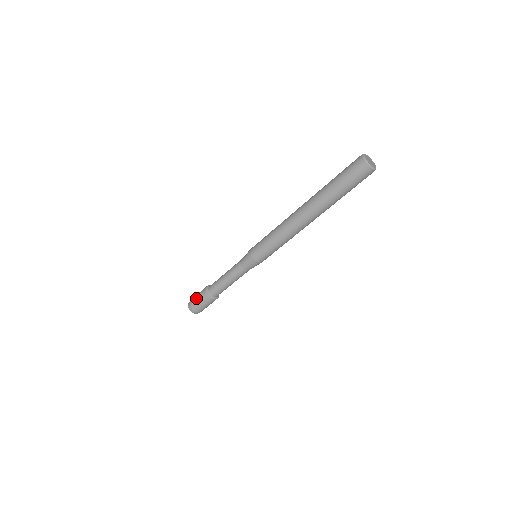
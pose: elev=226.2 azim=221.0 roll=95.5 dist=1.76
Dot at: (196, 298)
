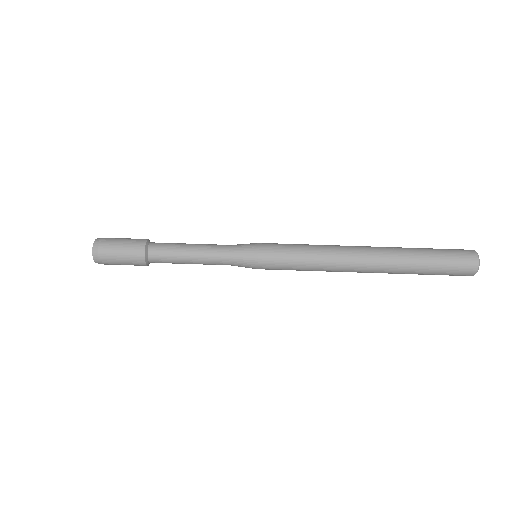
Dot at: (118, 244)
